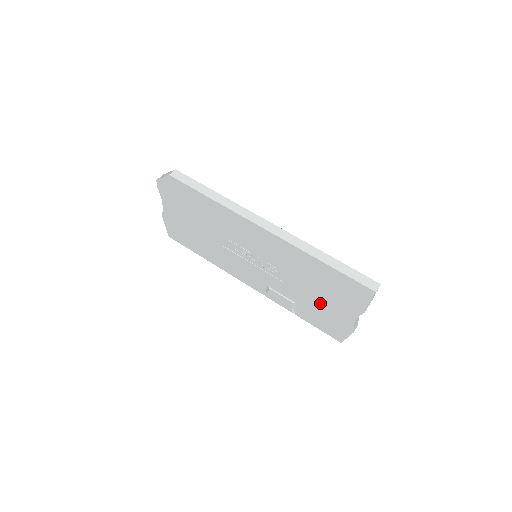
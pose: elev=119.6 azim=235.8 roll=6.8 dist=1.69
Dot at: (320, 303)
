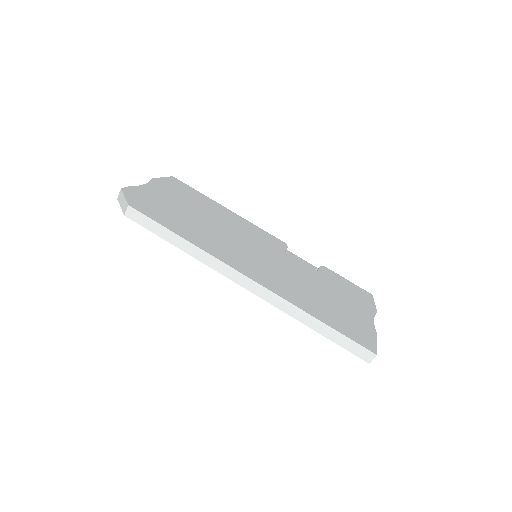
Dot at: occluded
